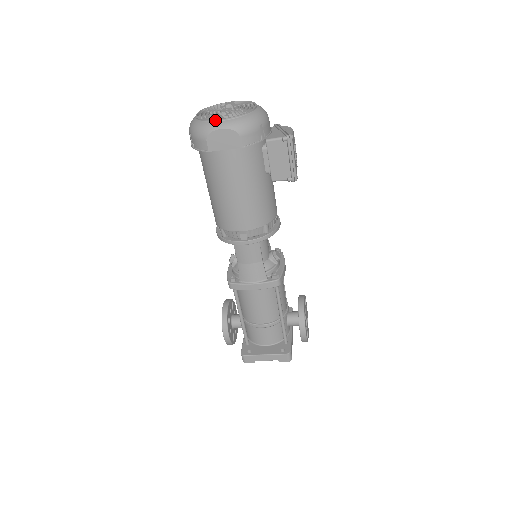
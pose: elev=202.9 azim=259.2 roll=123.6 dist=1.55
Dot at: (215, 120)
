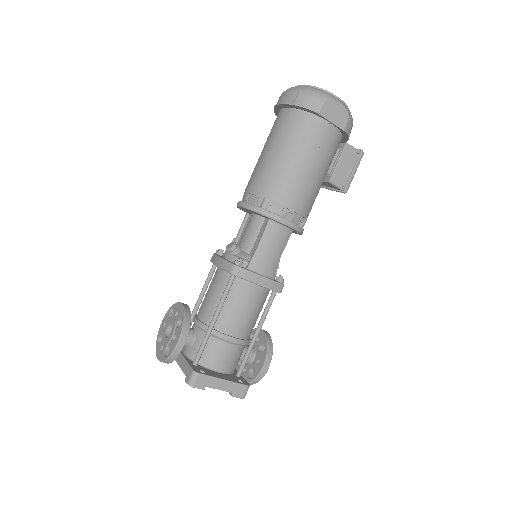
Dot at: (334, 95)
